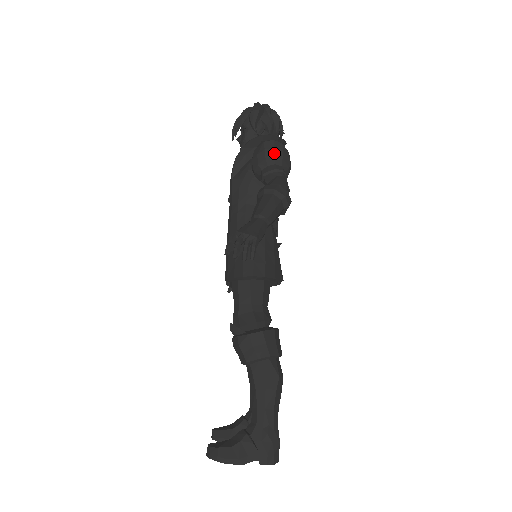
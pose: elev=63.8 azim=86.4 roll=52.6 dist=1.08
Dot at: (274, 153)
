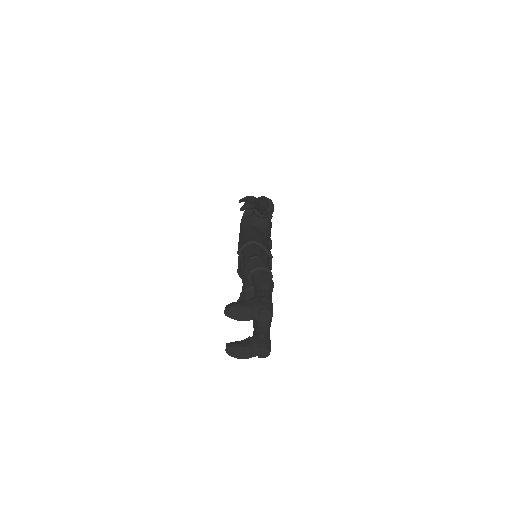
Dot at: occluded
